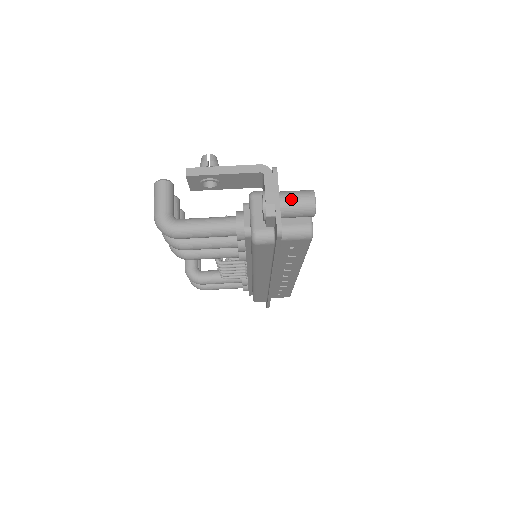
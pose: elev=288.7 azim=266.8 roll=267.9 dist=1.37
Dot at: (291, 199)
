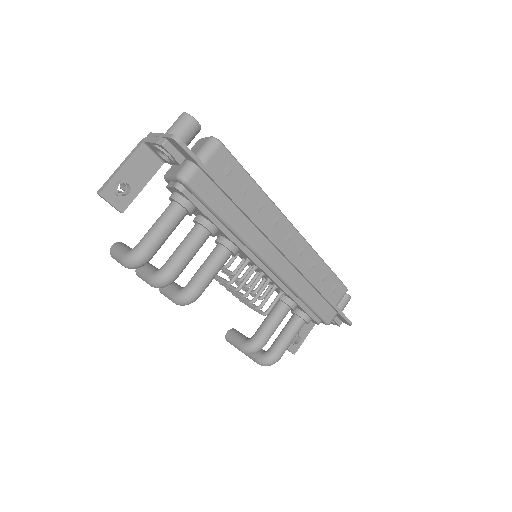
Dot at: (170, 128)
